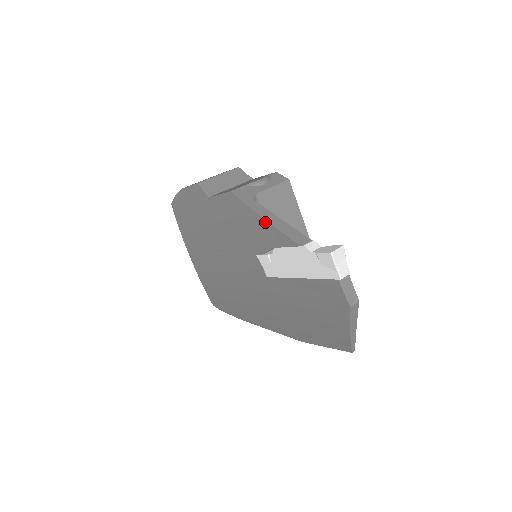
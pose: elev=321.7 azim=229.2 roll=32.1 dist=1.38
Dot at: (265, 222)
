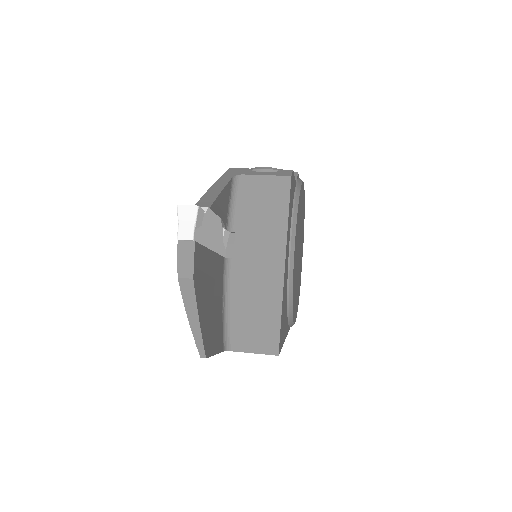
Dot at: occluded
